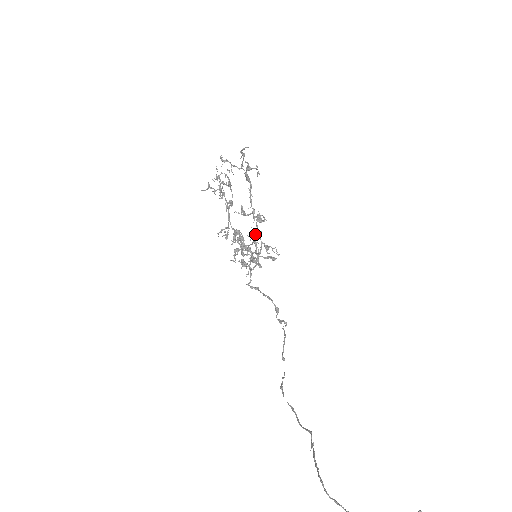
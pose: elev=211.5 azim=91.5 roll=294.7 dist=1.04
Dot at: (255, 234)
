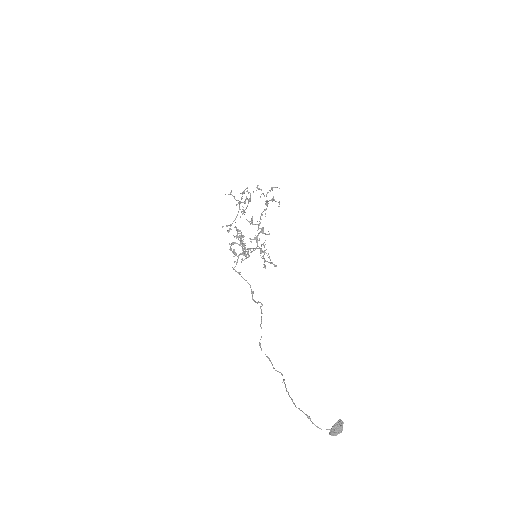
Dot at: (255, 239)
